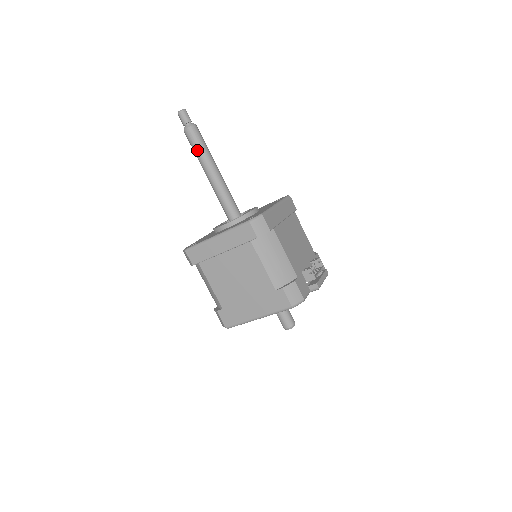
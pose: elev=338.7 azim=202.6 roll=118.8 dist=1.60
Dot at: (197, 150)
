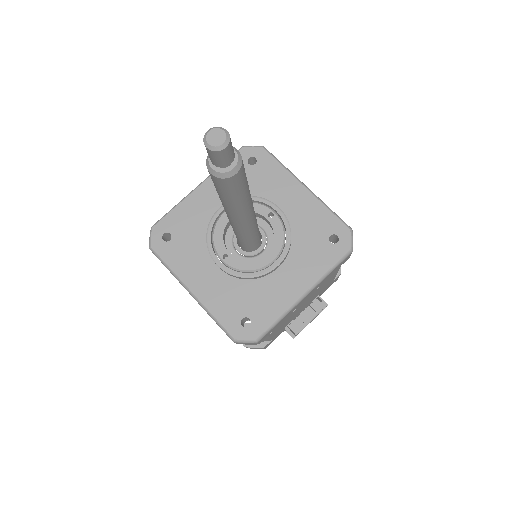
Dot at: (220, 196)
